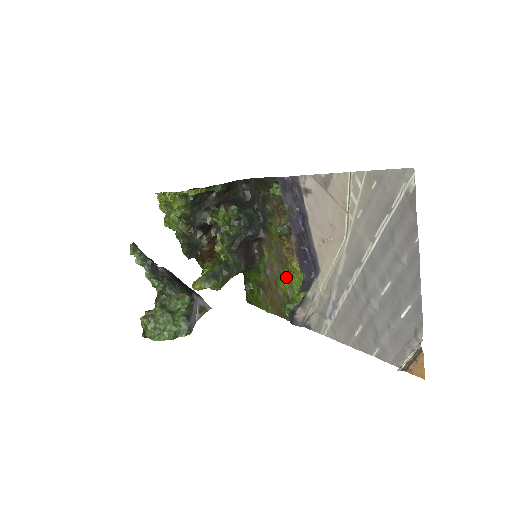
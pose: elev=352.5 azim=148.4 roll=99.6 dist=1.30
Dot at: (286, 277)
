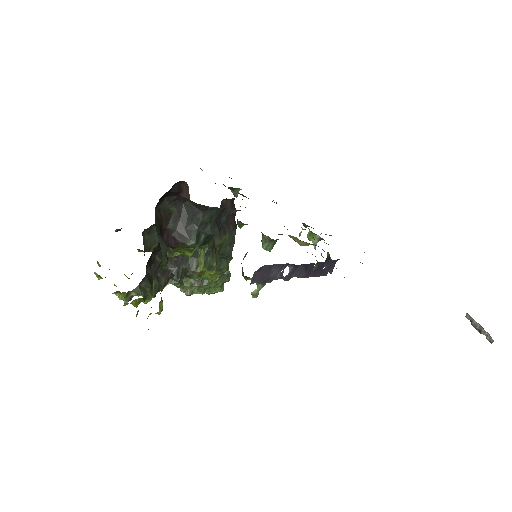
Dot at: occluded
